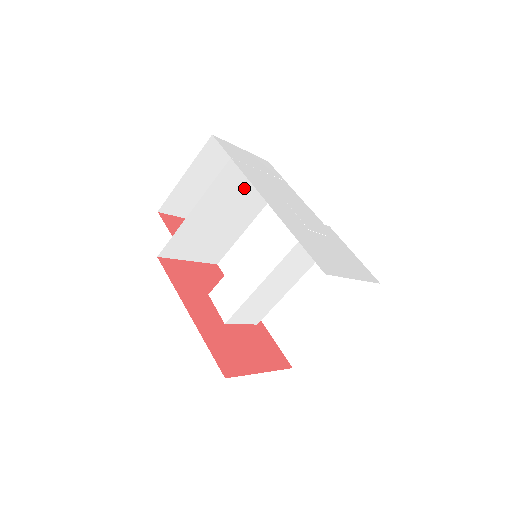
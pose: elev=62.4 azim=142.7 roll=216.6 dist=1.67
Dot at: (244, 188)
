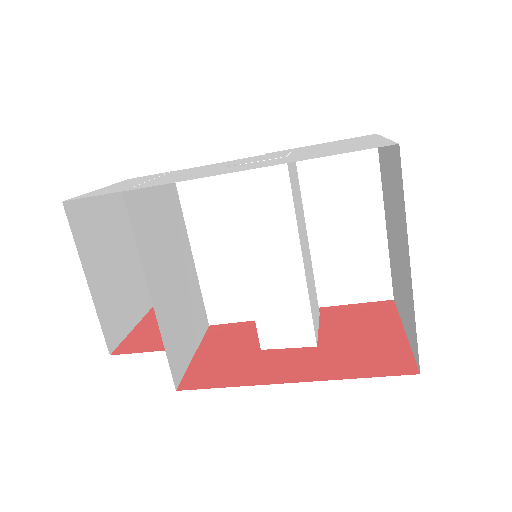
Dot at: (158, 217)
